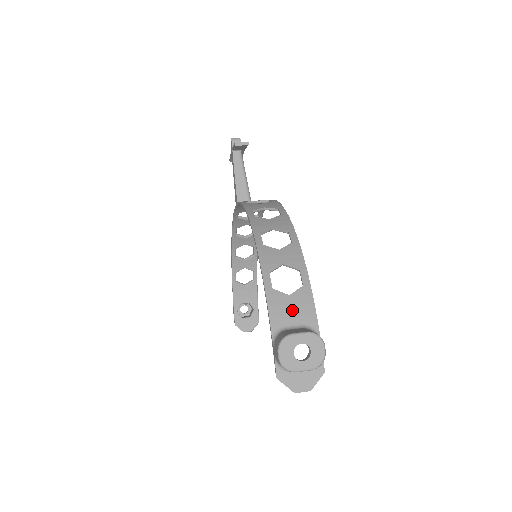
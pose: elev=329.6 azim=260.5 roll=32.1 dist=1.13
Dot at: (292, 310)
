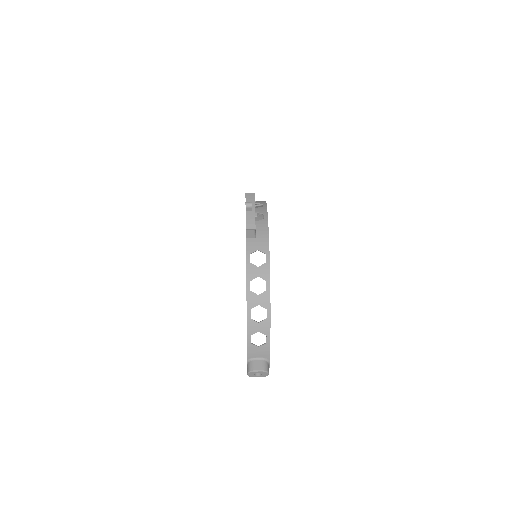
Dot at: (259, 352)
